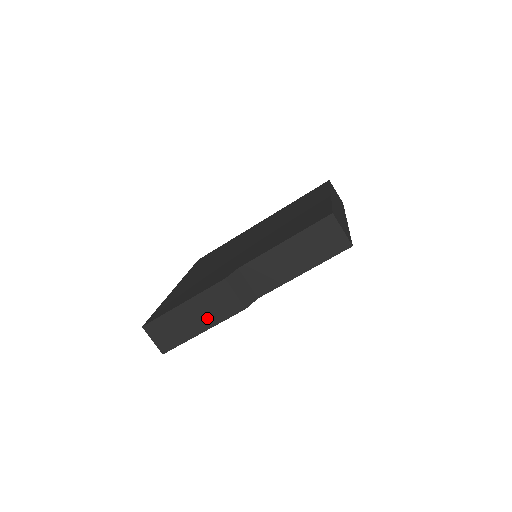
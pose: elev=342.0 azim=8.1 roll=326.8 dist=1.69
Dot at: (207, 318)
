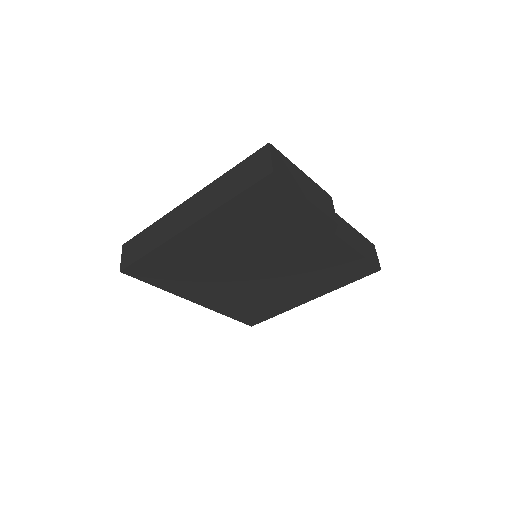
Dot at: (314, 198)
